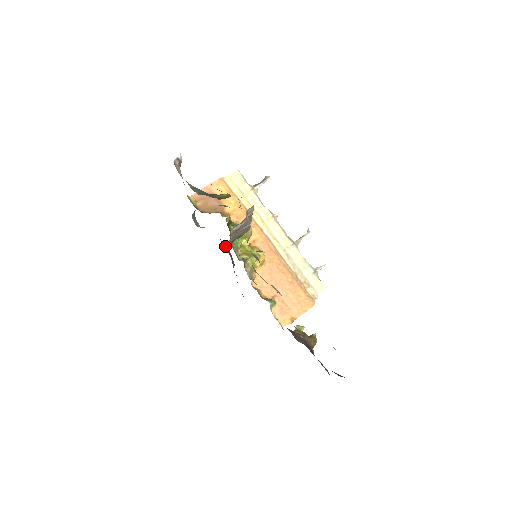
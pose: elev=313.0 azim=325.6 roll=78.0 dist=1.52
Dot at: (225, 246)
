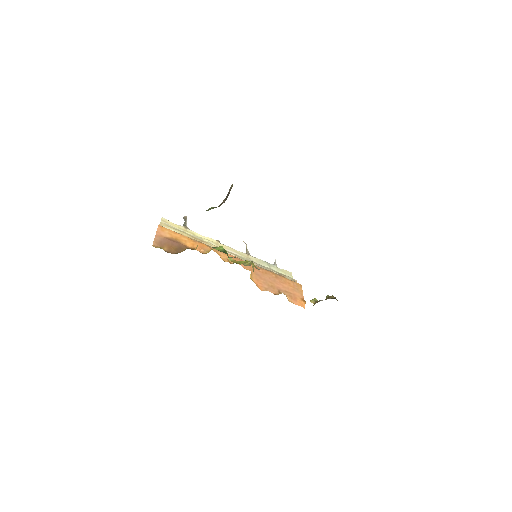
Dot at: occluded
